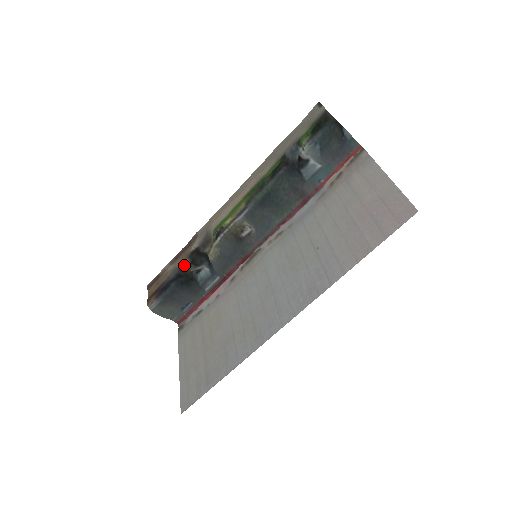
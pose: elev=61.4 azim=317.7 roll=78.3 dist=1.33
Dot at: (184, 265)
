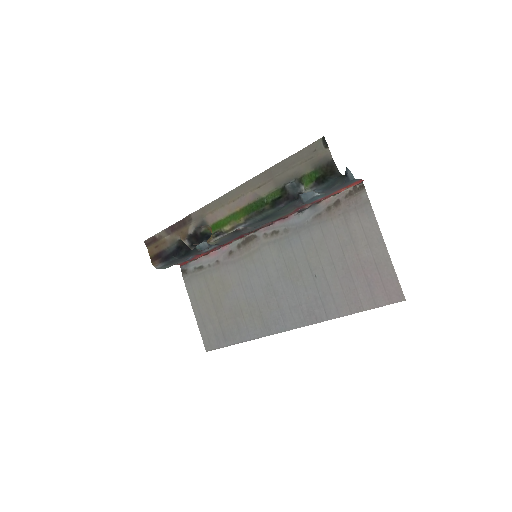
Dot at: occluded
